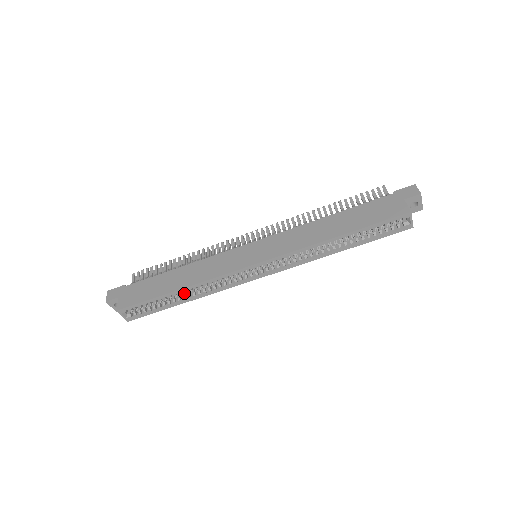
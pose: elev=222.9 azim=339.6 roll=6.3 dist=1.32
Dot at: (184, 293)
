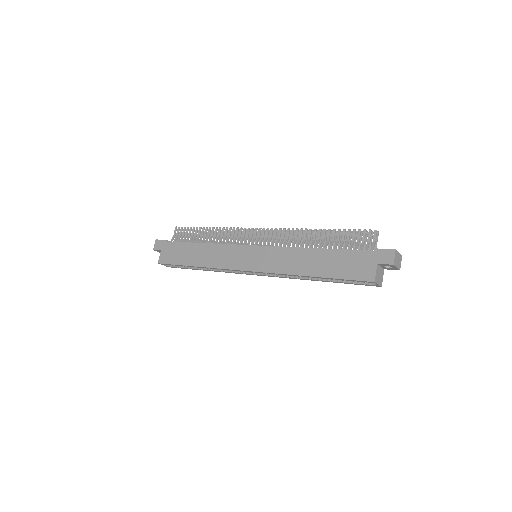
Dot at: occluded
